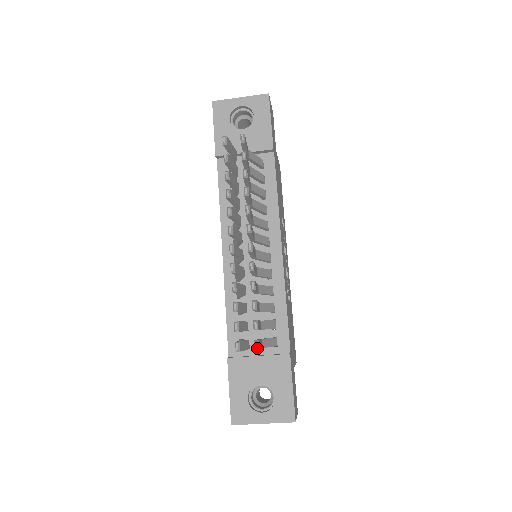
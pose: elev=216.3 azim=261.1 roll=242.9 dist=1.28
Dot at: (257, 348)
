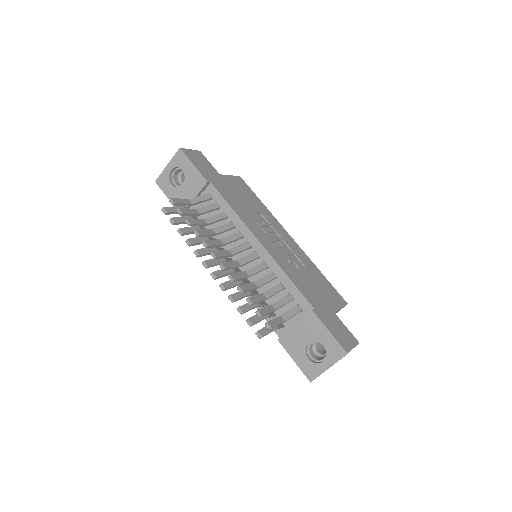
Dot at: (268, 328)
